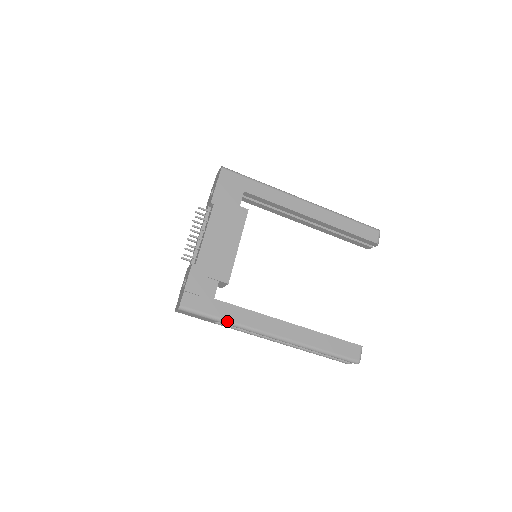
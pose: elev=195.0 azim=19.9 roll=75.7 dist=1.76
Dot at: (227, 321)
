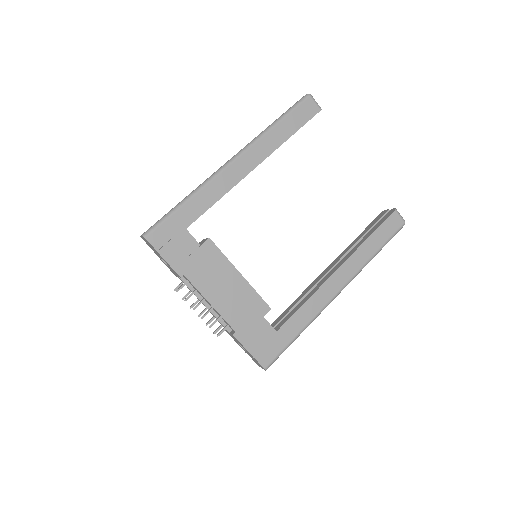
Dot at: (302, 331)
